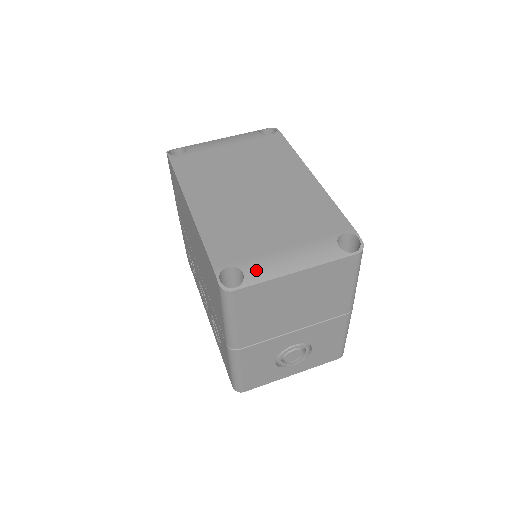
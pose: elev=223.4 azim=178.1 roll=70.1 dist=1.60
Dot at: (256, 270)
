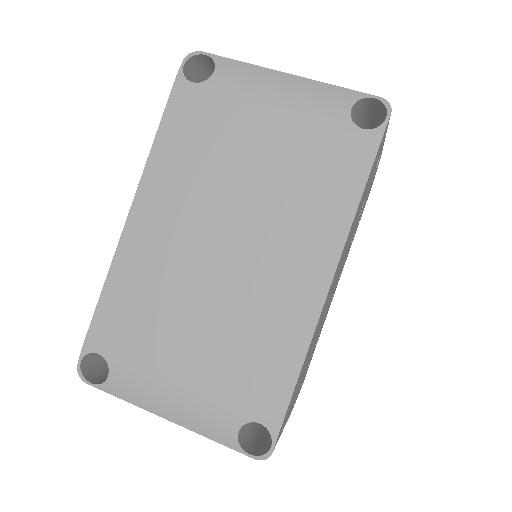
Dot at: (123, 383)
